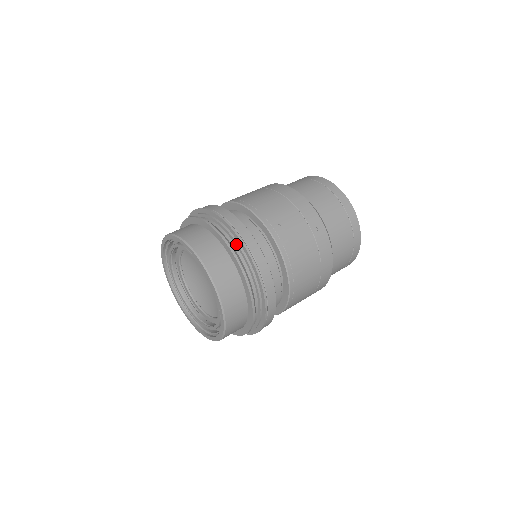
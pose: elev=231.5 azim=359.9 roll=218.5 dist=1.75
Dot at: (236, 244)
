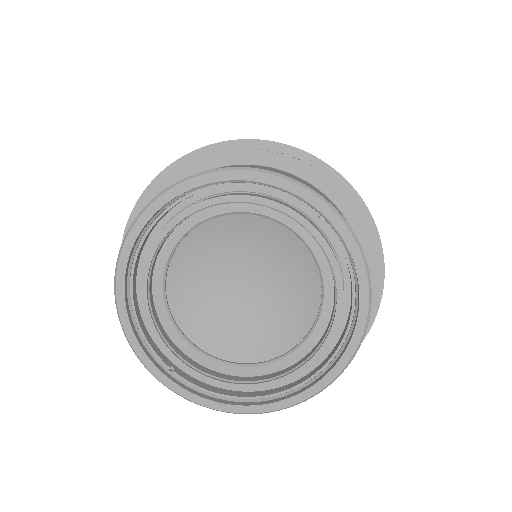
Dot at: occluded
